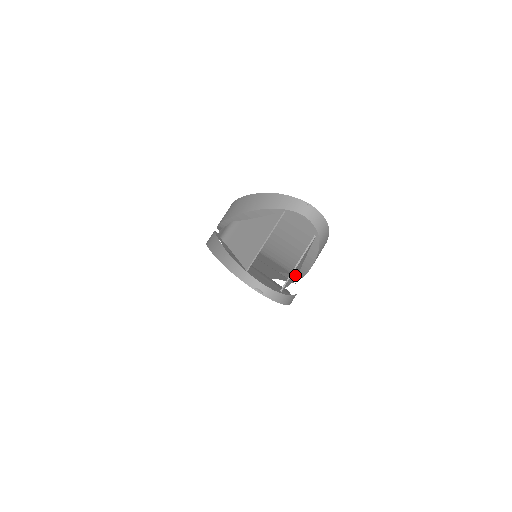
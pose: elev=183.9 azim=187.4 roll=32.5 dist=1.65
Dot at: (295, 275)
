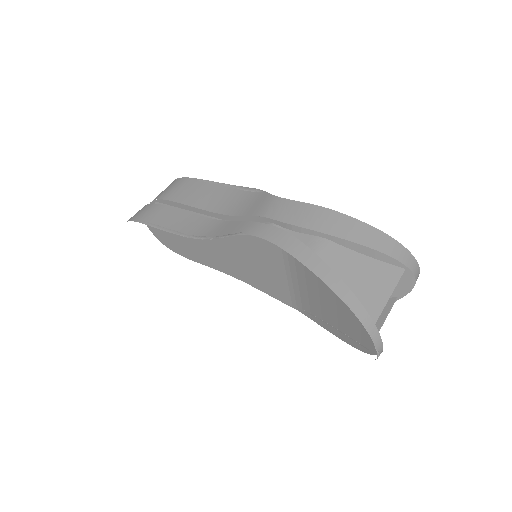
Dot at: occluded
